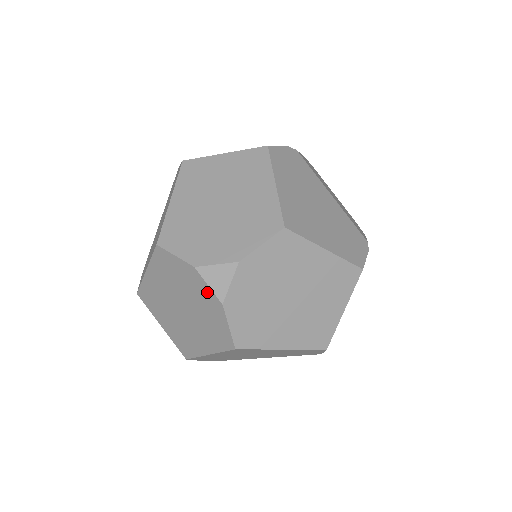
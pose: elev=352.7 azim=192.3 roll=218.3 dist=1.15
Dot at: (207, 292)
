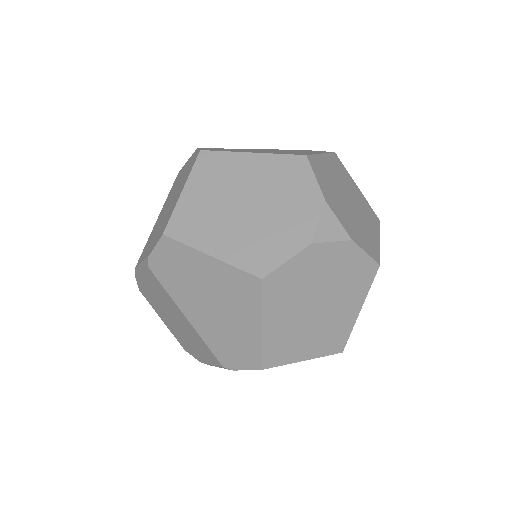
Dot at: (308, 223)
